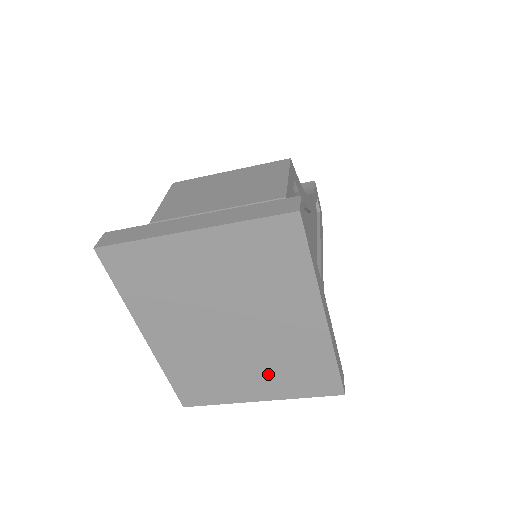
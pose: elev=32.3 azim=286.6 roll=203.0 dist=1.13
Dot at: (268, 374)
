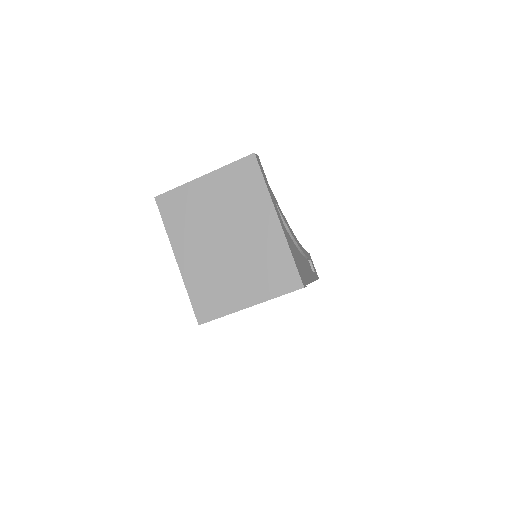
Dot at: (252, 277)
